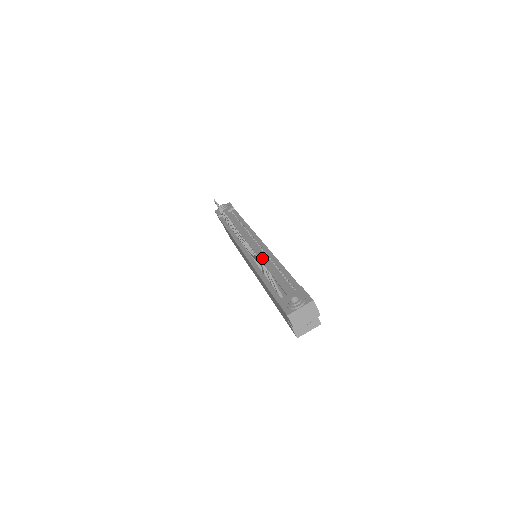
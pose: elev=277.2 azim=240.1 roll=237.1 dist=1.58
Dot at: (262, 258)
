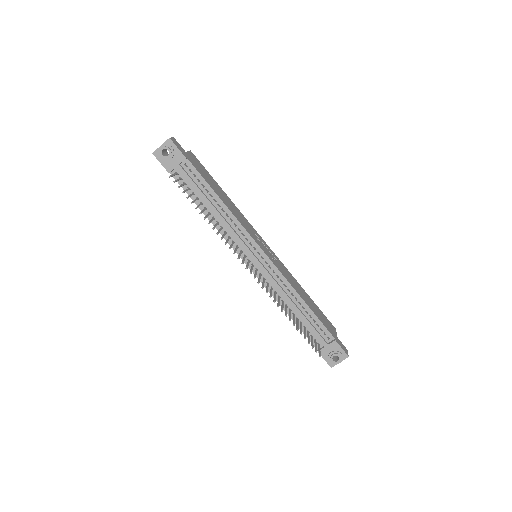
Dot at: (282, 293)
